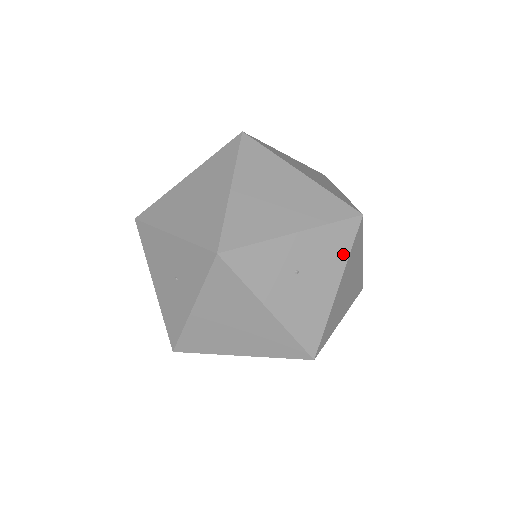
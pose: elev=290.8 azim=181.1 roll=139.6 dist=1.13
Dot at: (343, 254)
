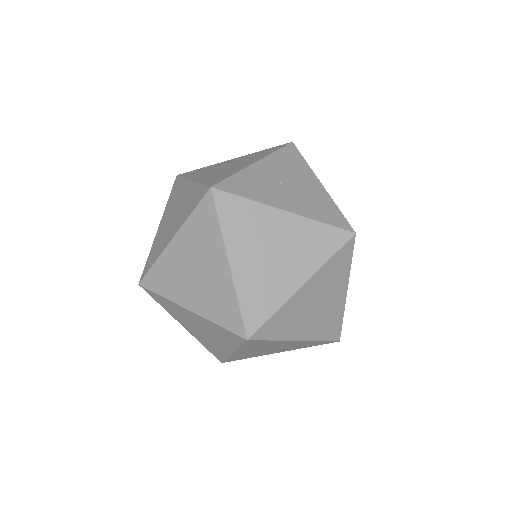
Dot at: (303, 164)
